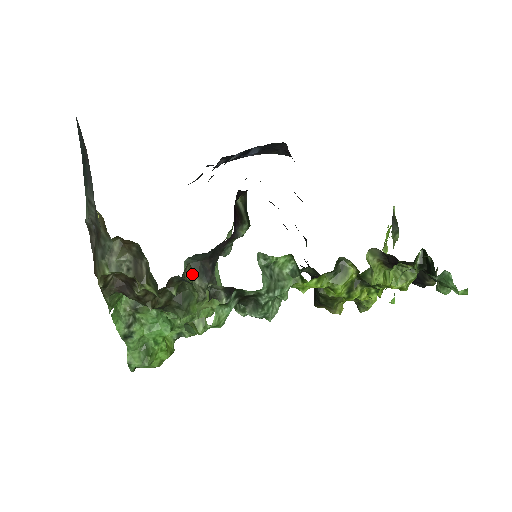
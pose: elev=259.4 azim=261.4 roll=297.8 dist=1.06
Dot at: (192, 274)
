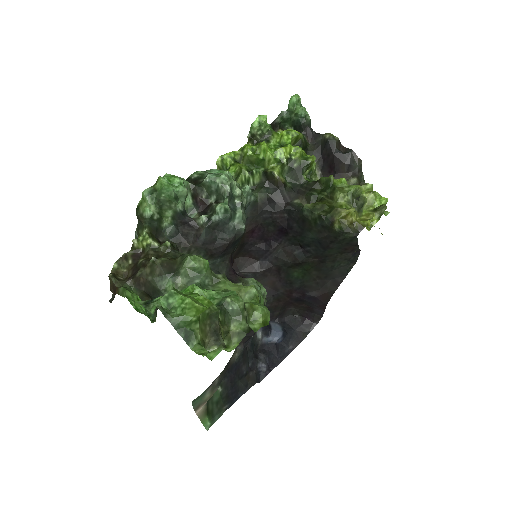
Dot at: occluded
